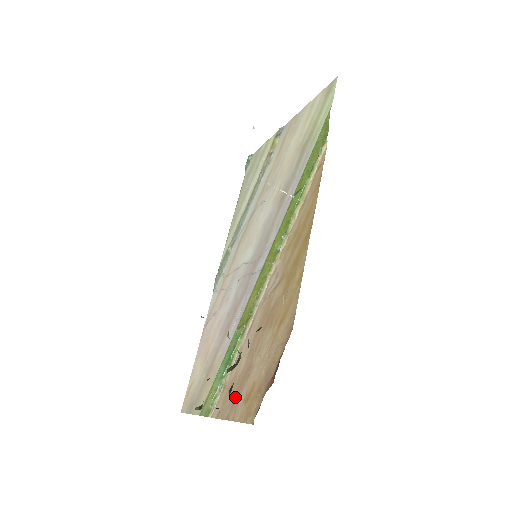
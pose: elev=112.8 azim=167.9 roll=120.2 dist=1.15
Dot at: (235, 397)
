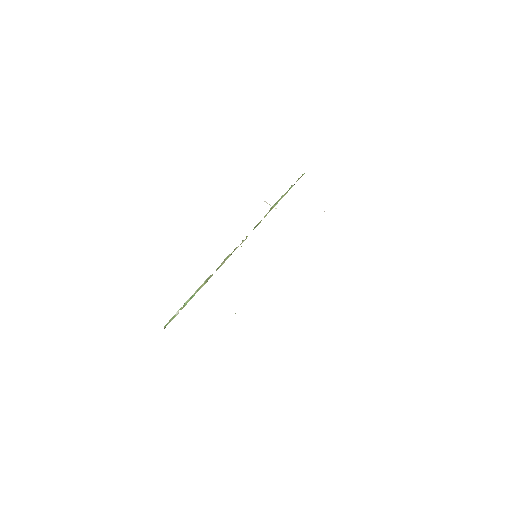
Dot at: occluded
